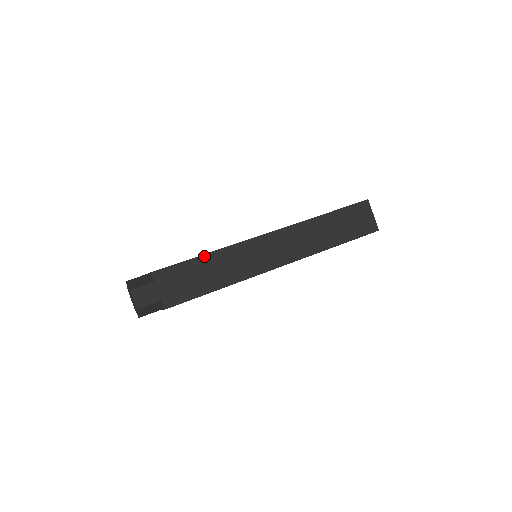
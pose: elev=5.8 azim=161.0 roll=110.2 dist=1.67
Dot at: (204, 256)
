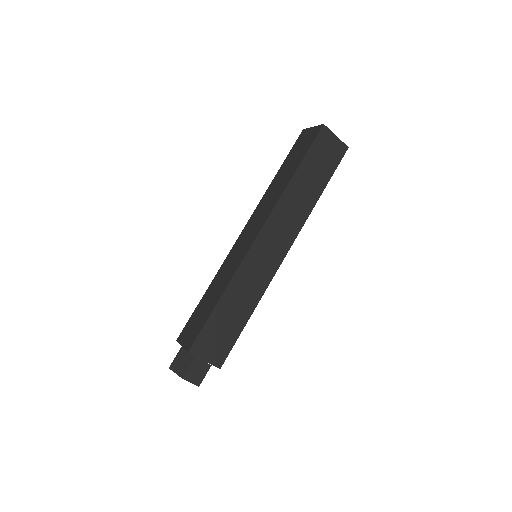
Dot at: (219, 302)
